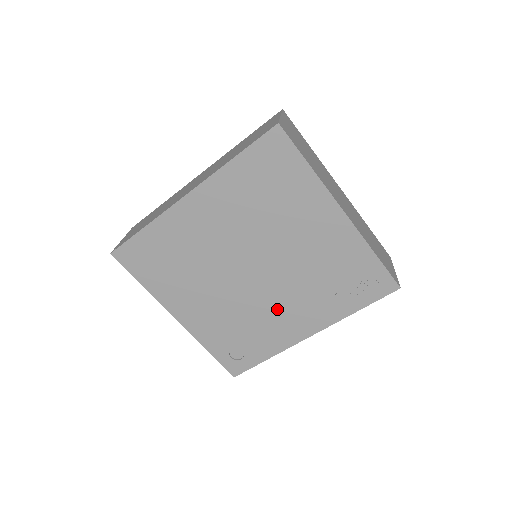
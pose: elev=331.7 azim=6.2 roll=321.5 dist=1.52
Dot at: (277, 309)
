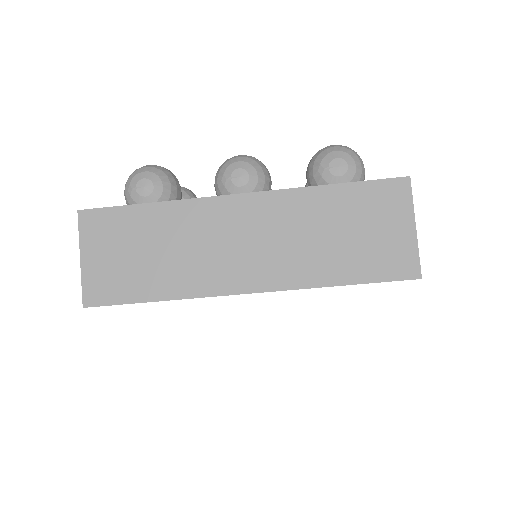
Dot at: occluded
